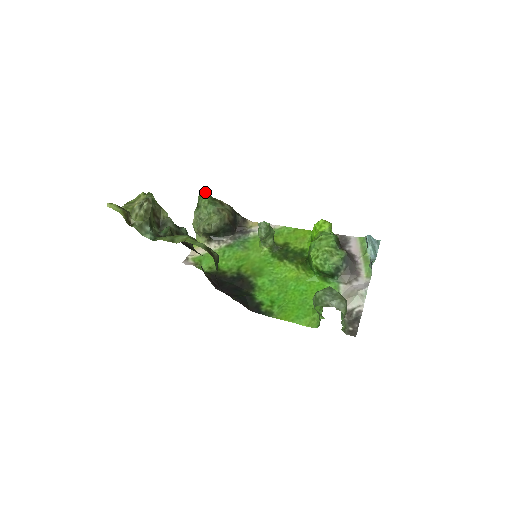
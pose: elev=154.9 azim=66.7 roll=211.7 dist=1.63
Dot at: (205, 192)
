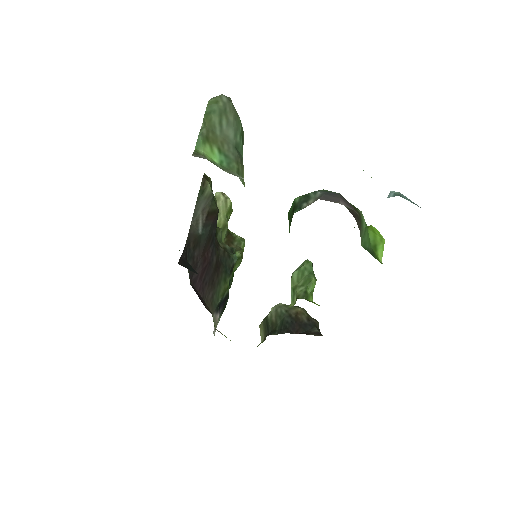
Dot at: occluded
